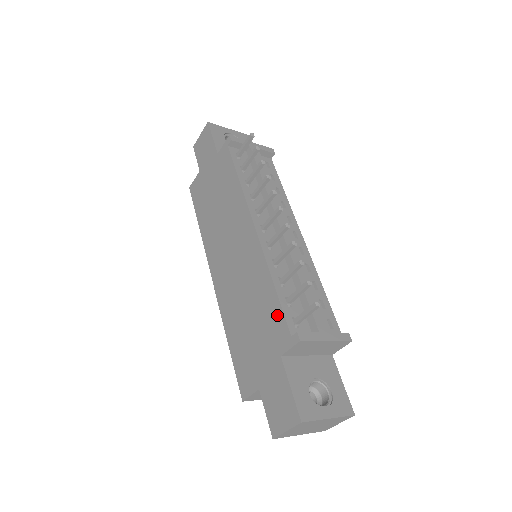
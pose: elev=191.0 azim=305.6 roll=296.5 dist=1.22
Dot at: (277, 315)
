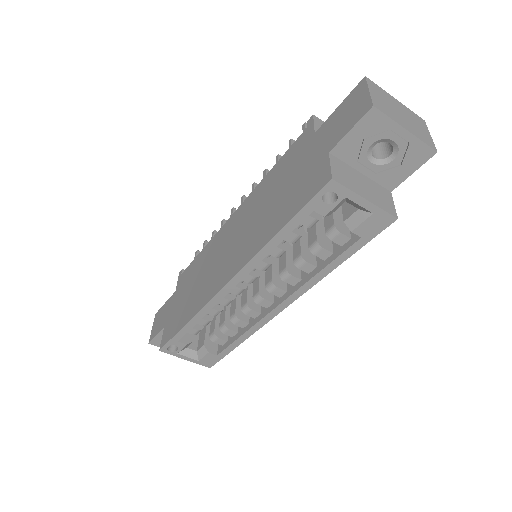
Dot at: (289, 153)
